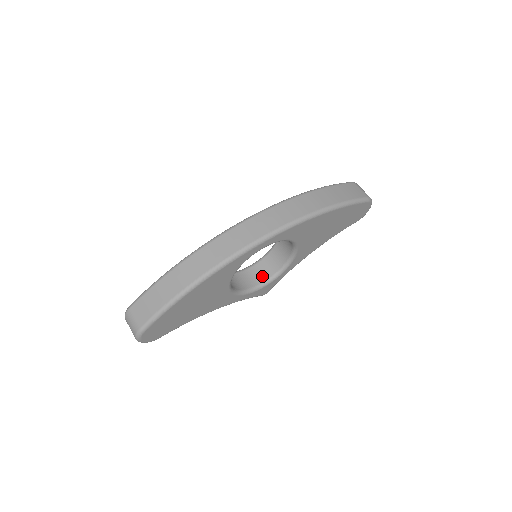
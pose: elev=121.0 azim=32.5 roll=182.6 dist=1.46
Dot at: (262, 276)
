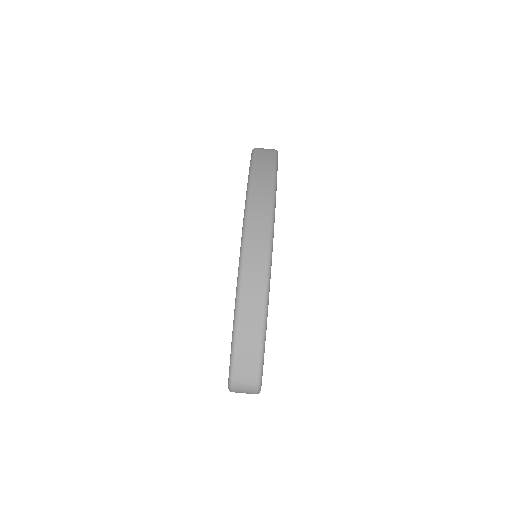
Dot at: occluded
